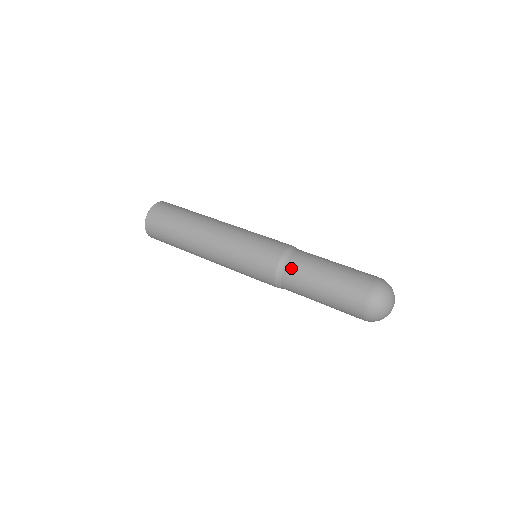
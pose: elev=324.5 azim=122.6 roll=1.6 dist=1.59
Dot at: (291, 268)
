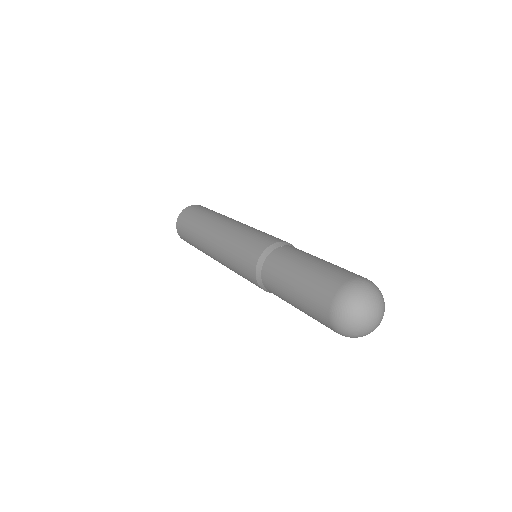
Dot at: (273, 257)
